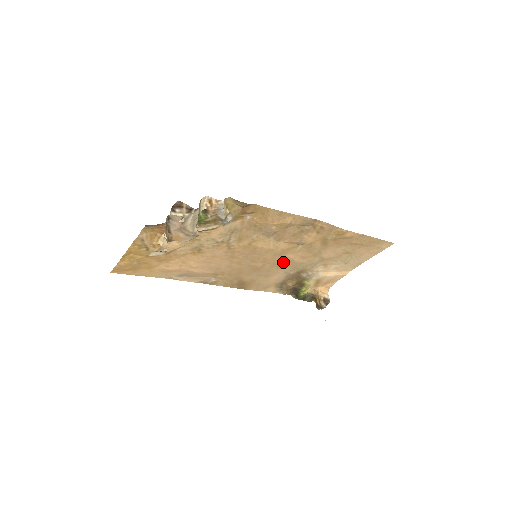
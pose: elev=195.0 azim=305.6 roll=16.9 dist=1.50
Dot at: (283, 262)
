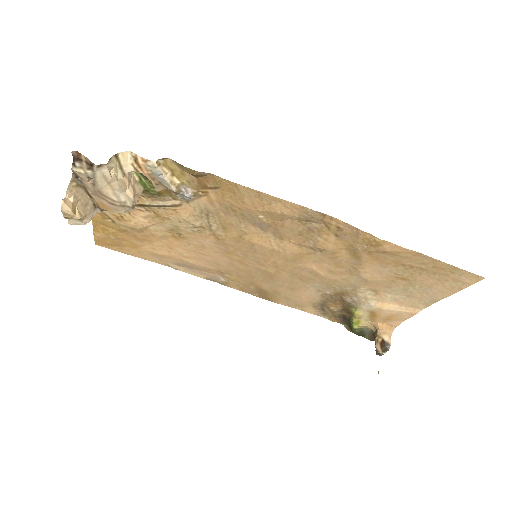
Dot at: (305, 273)
